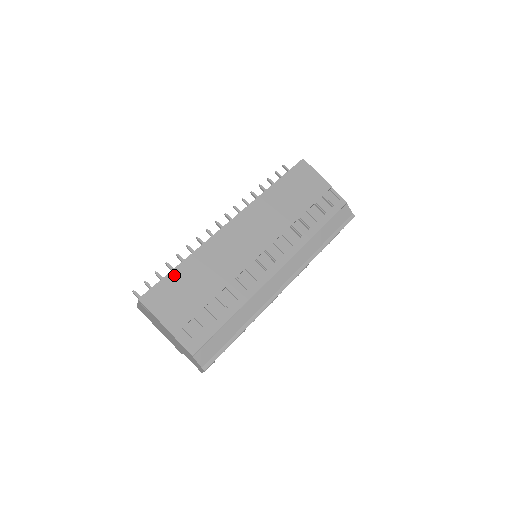
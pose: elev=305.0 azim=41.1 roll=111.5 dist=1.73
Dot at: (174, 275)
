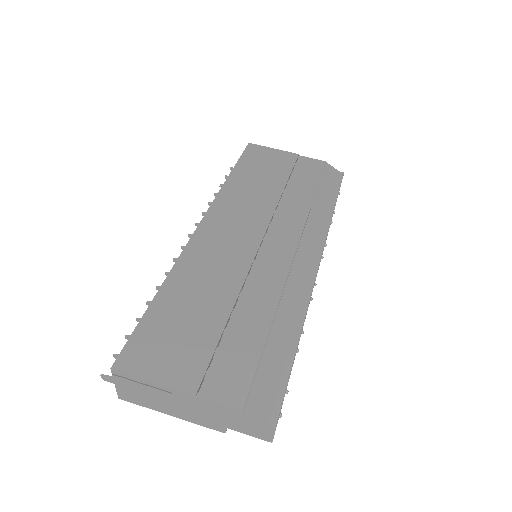
Dot at: (153, 313)
